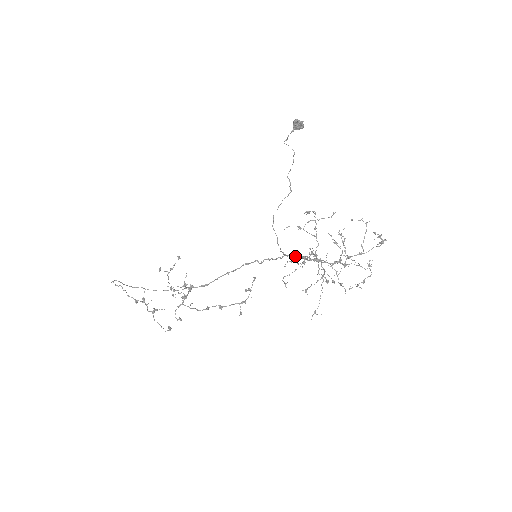
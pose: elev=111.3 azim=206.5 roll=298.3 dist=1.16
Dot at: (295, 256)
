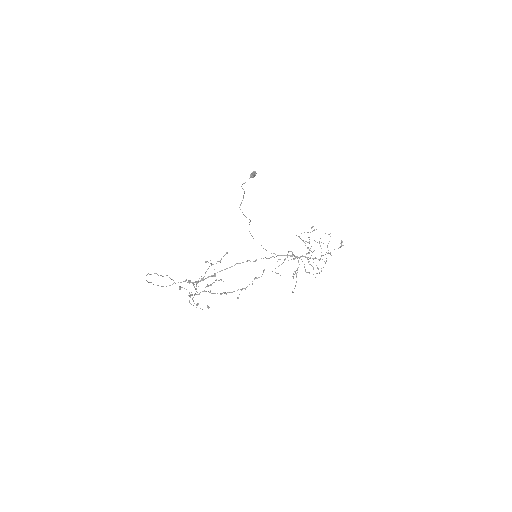
Dot at: (288, 255)
